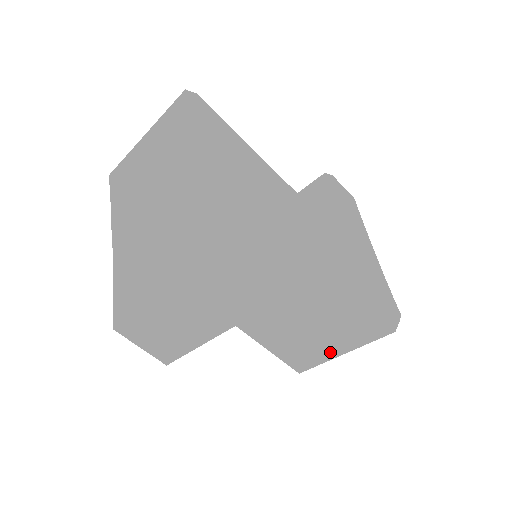
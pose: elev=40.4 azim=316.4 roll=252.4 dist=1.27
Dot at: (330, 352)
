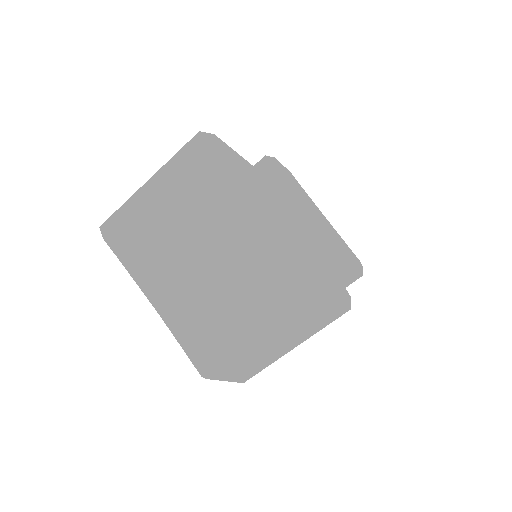
Dot at: occluded
